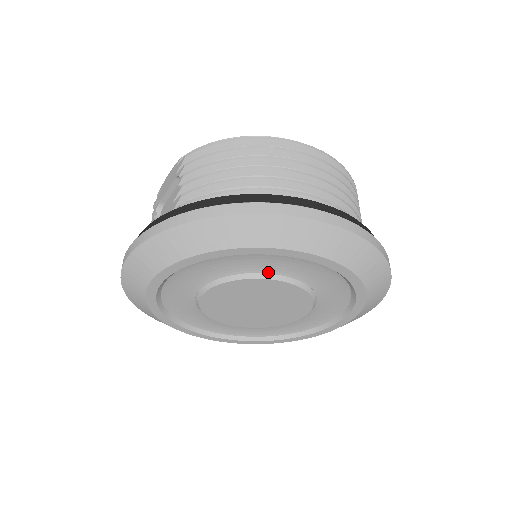
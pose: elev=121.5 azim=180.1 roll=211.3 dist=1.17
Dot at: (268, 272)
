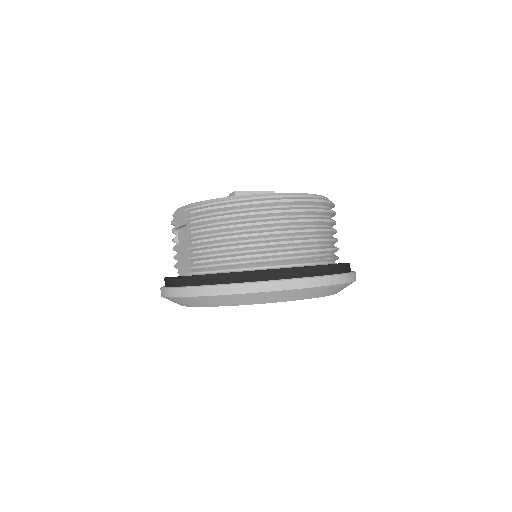
Dot at: occluded
